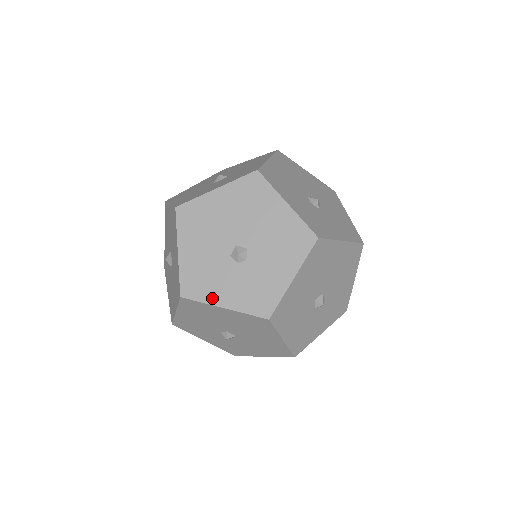
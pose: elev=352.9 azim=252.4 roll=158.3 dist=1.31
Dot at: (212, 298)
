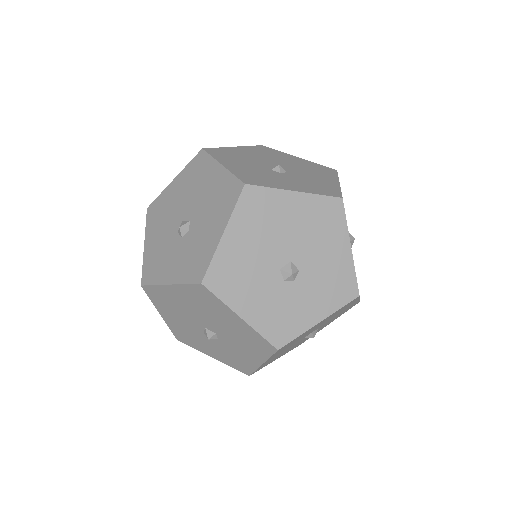
Dot at: occluded
